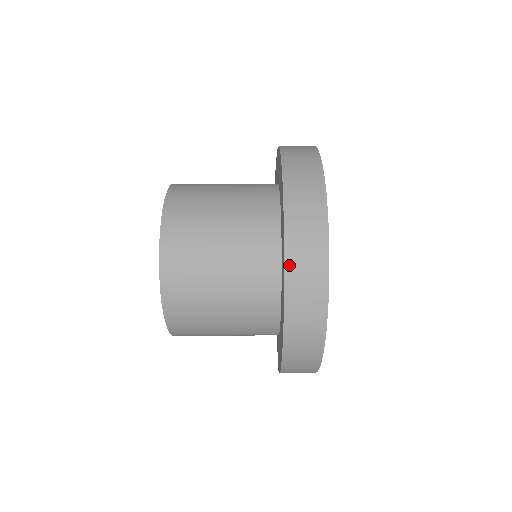
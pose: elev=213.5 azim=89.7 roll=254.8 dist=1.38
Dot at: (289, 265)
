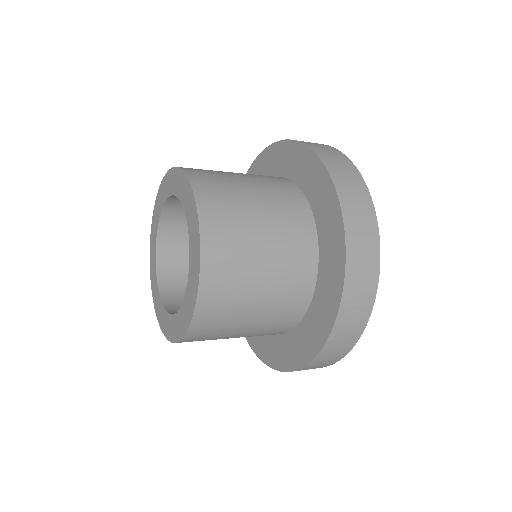
Dot at: (313, 363)
